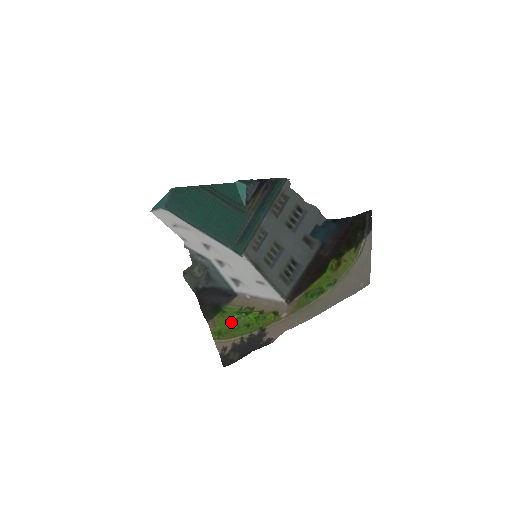
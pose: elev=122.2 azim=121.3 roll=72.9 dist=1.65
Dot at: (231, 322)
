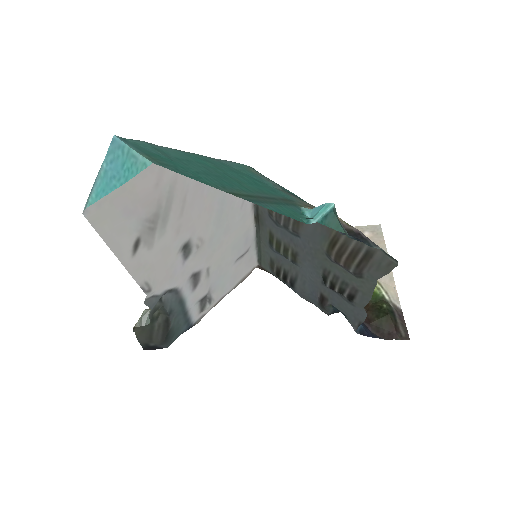
Dot at: occluded
